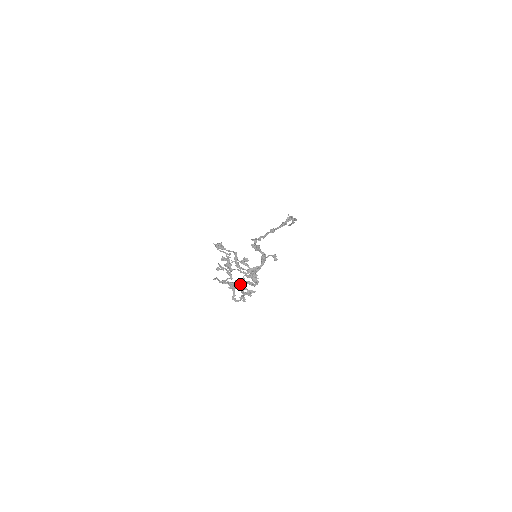
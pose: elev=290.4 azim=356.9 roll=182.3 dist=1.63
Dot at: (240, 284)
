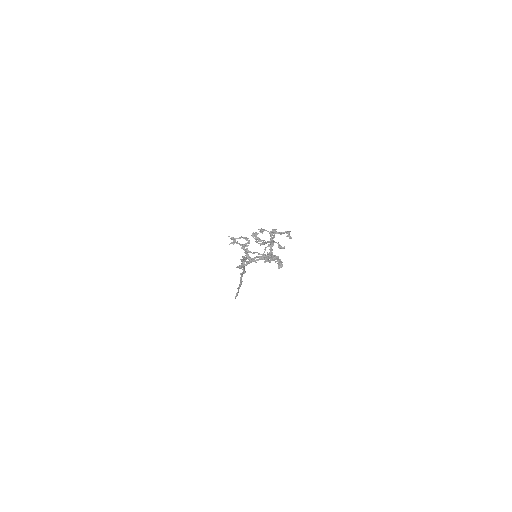
Dot at: (277, 232)
